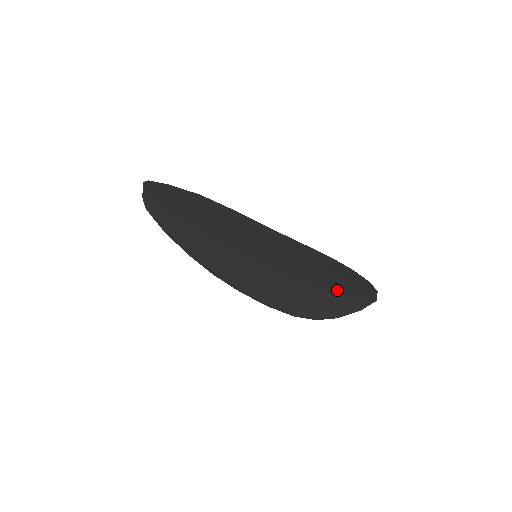
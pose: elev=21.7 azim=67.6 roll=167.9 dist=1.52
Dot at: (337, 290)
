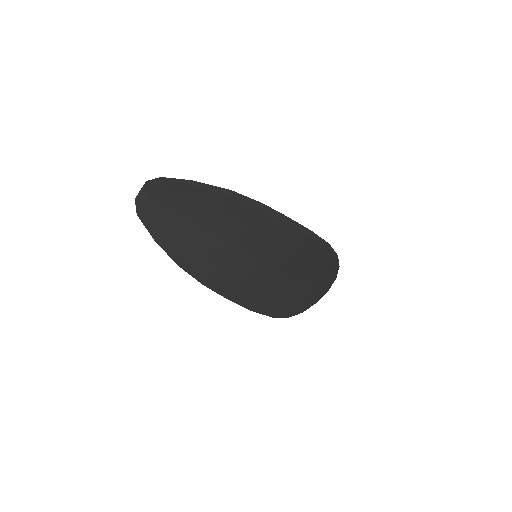
Dot at: (310, 283)
